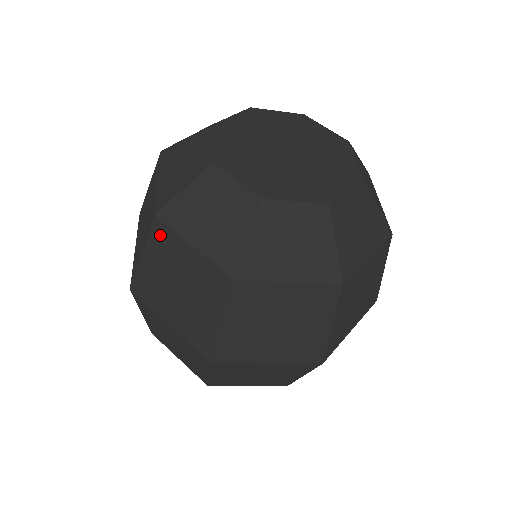
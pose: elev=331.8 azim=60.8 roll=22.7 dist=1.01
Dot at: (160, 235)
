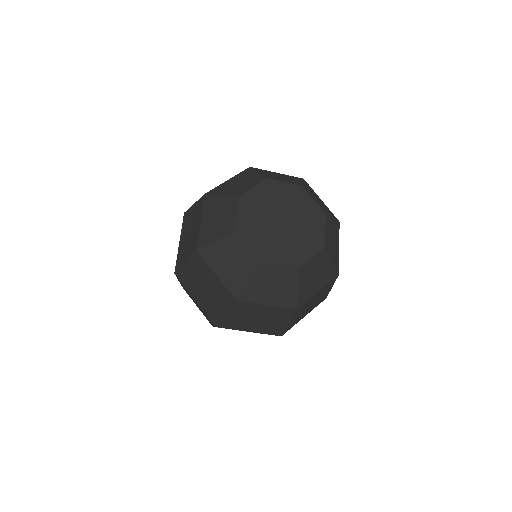
Dot at: (198, 260)
